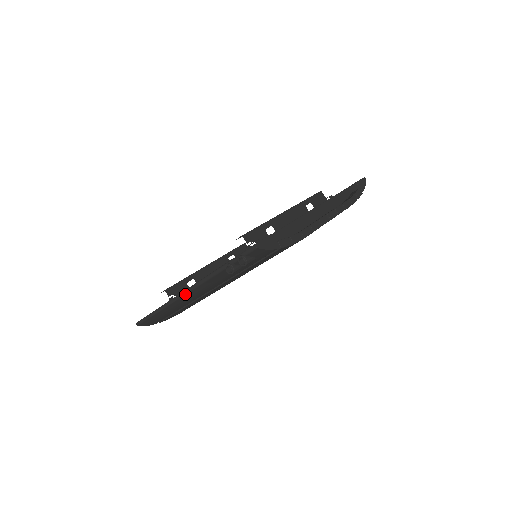
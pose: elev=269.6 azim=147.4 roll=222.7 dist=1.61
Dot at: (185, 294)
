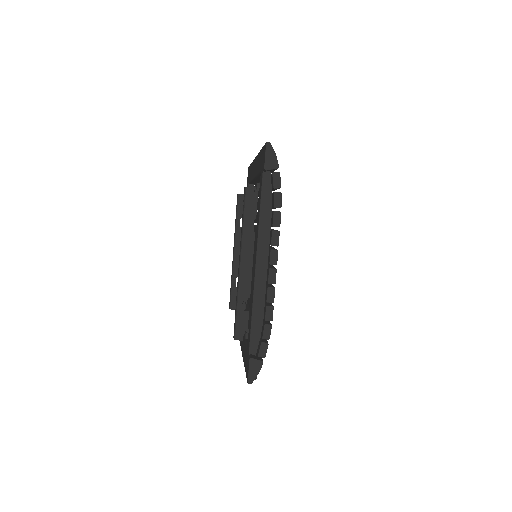
Dot at: occluded
